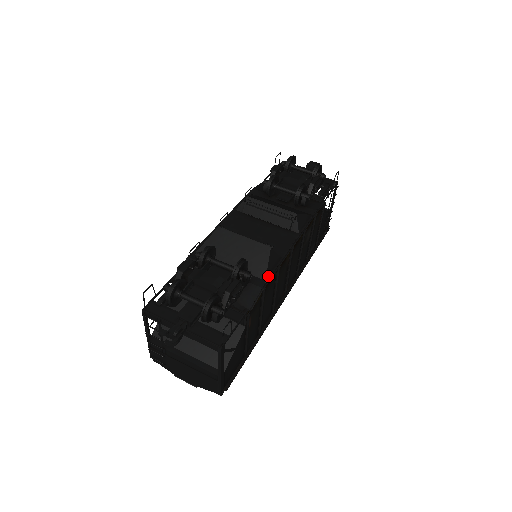
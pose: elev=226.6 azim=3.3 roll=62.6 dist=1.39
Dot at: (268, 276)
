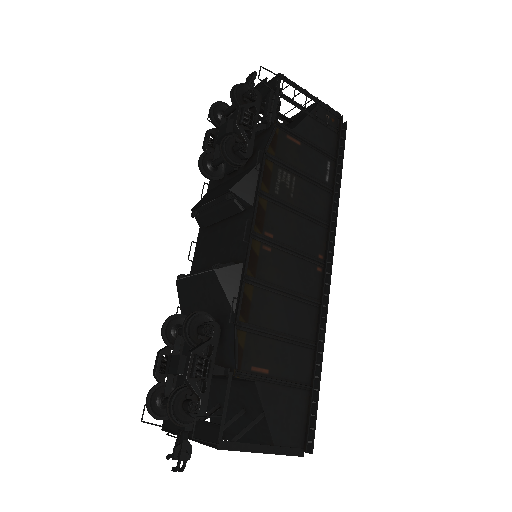
Dot at: (235, 305)
